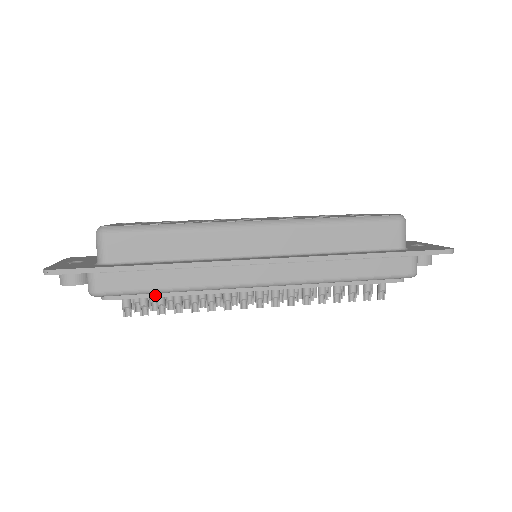
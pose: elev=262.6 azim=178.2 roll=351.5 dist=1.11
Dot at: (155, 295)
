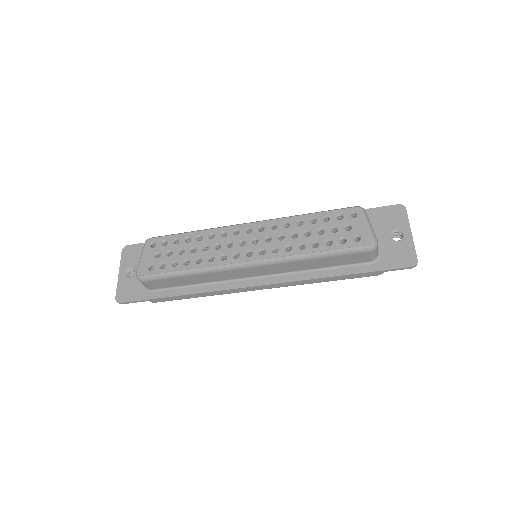
Dot at: occluded
